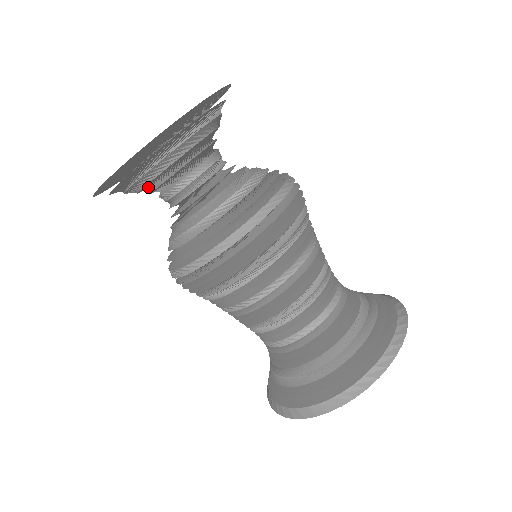
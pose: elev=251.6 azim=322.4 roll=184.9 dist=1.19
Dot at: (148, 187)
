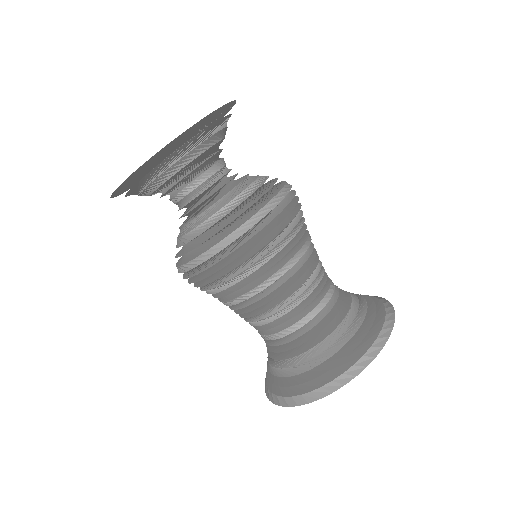
Dot at: (169, 182)
